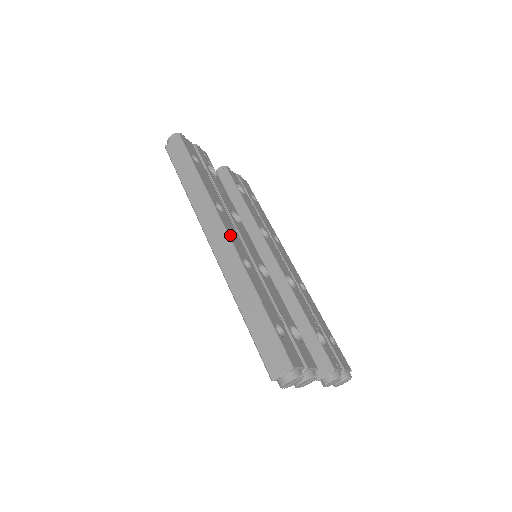
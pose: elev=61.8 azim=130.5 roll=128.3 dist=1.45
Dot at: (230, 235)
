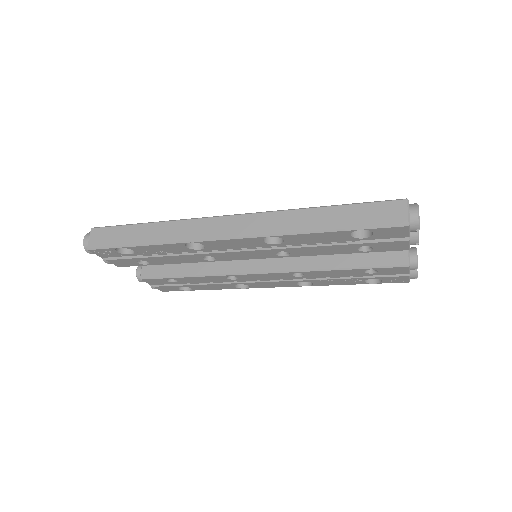
Dot at: (236, 216)
